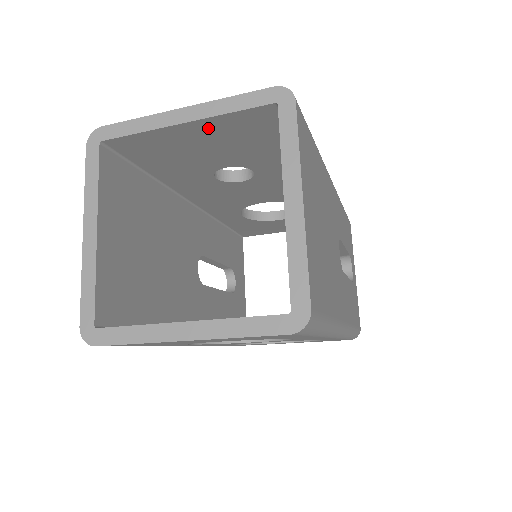
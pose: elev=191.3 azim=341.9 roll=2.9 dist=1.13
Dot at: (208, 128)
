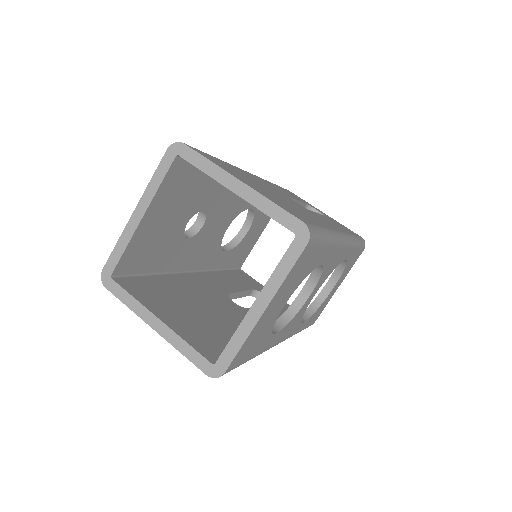
Dot at: (157, 207)
